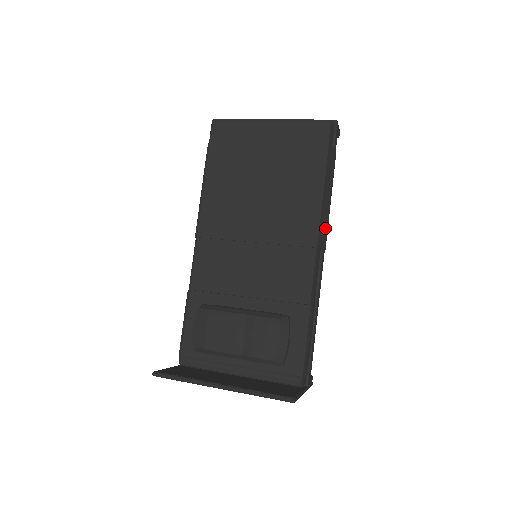
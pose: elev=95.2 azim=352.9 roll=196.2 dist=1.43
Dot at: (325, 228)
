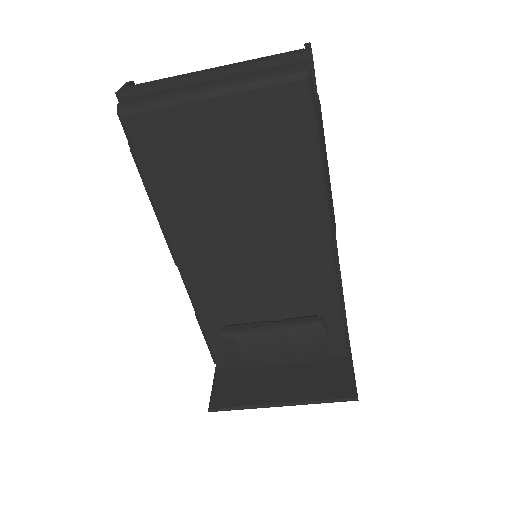
Dot at: (332, 206)
